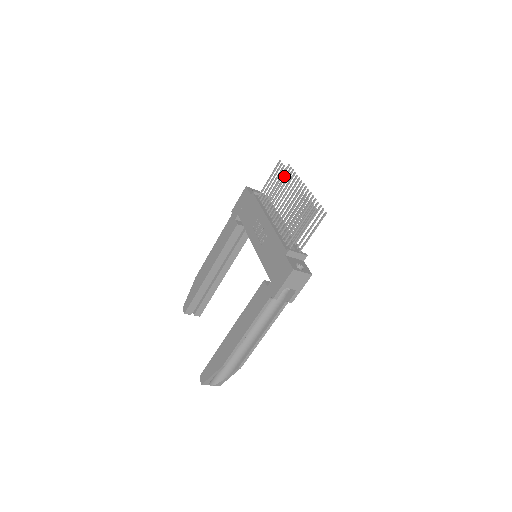
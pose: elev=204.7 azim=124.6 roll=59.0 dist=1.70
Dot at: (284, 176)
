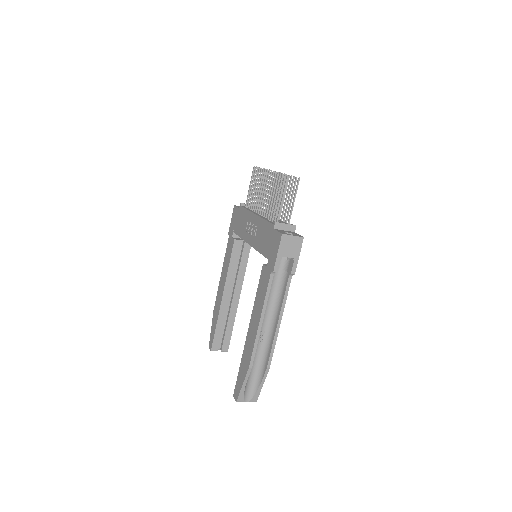
Dot at: (259, 174)
